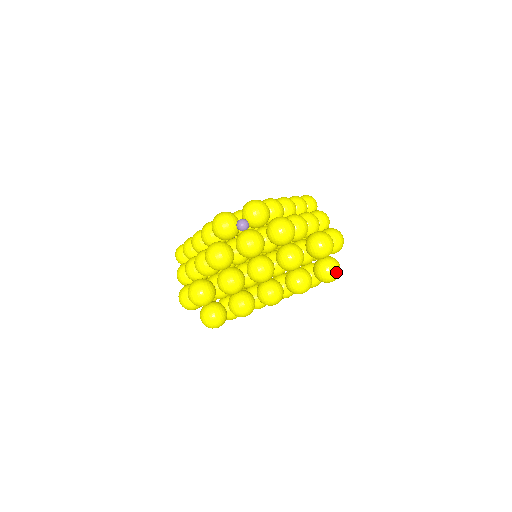
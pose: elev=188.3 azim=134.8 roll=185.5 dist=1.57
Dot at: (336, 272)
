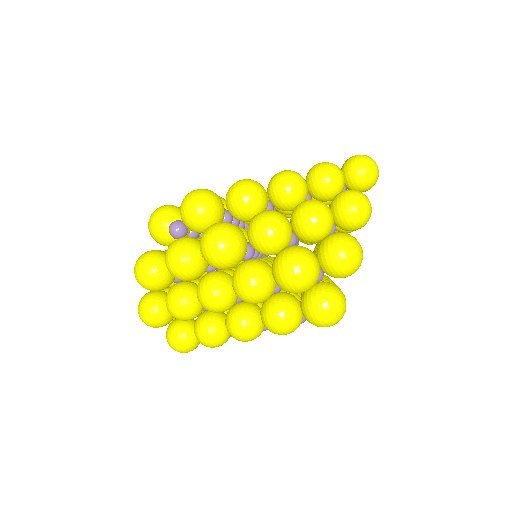
Dot at: (327, 316)
